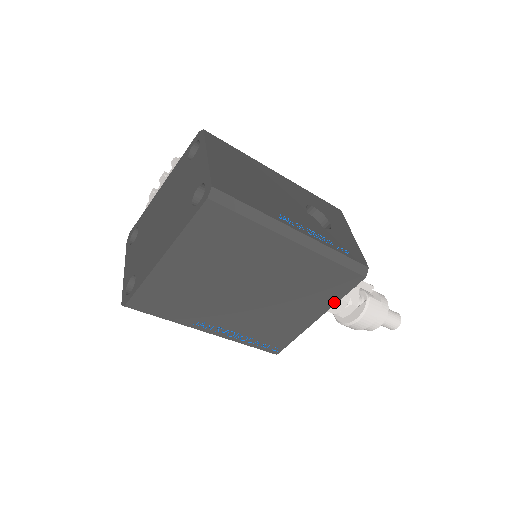
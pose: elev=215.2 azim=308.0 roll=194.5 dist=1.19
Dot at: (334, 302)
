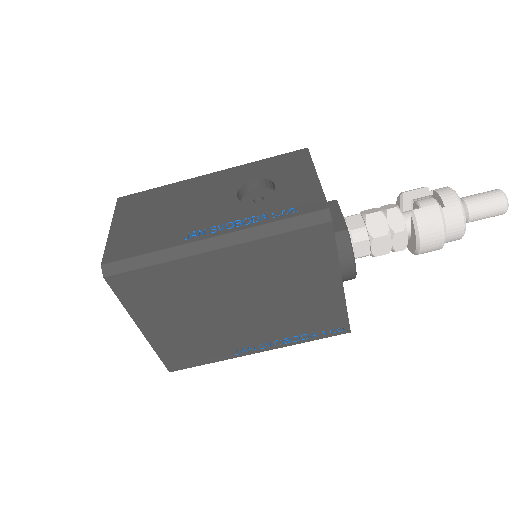
Dot at: (335, 261)
